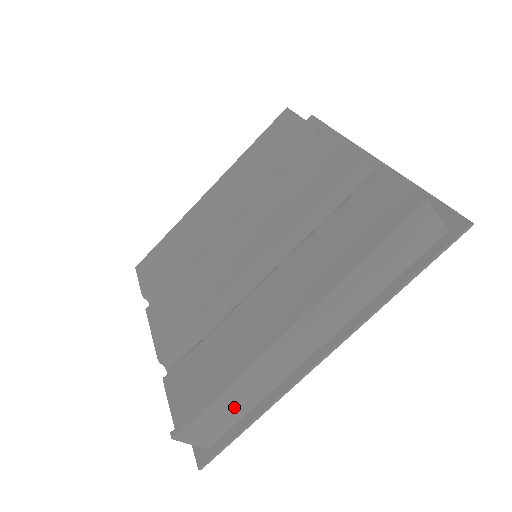
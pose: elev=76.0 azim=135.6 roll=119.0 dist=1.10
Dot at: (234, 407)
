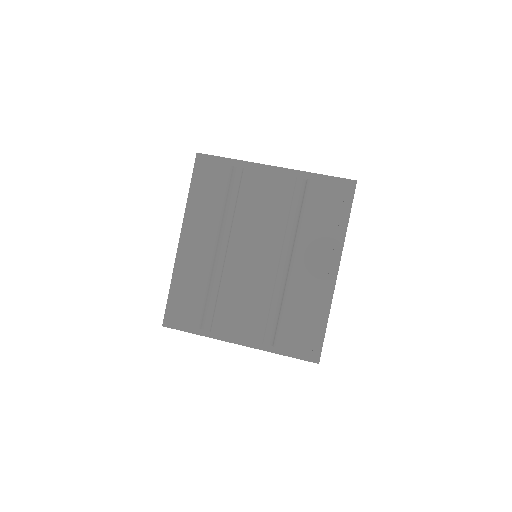
Dot at: occluded
